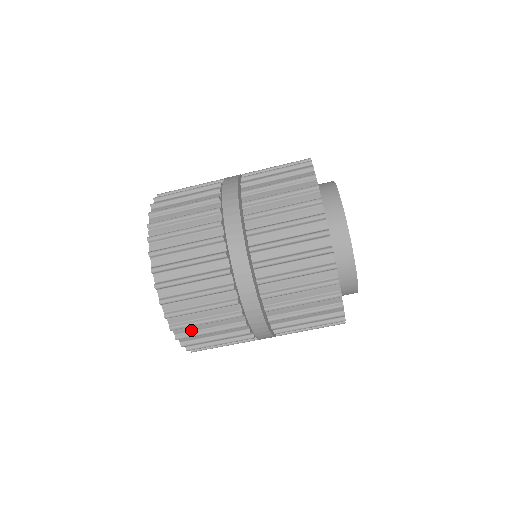
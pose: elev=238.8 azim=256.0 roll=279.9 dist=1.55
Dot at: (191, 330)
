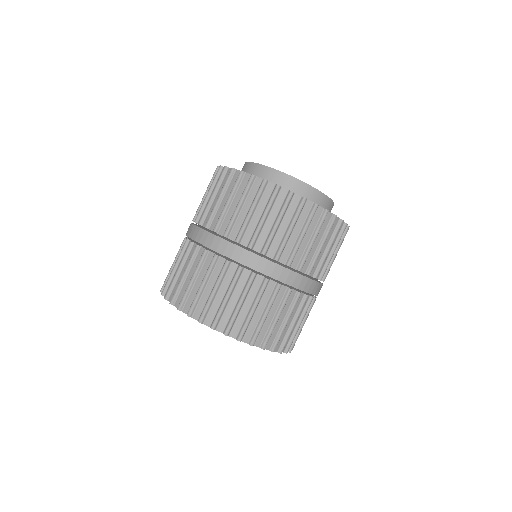
Dot at: (228, 318)
